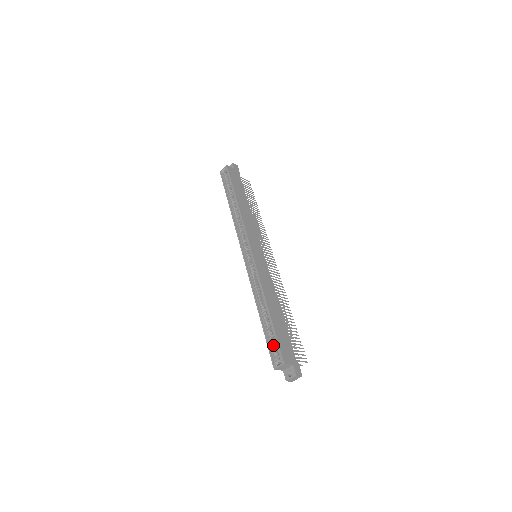
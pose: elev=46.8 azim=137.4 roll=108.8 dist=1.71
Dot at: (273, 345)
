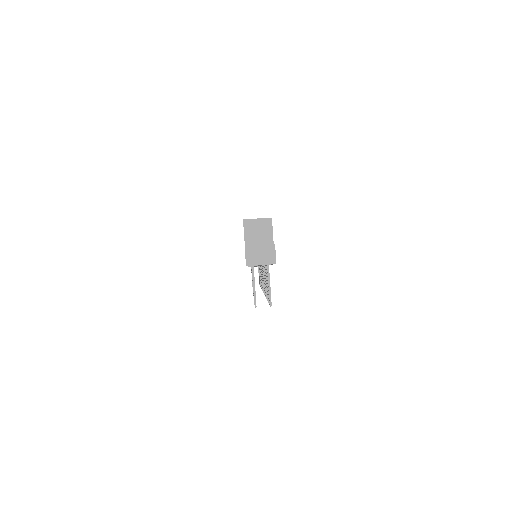
Dot at: occluded
